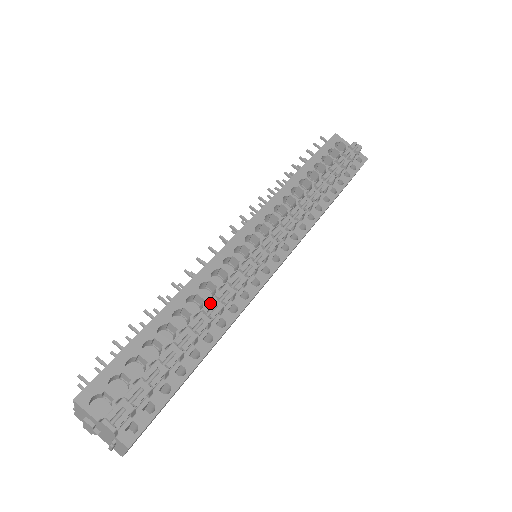
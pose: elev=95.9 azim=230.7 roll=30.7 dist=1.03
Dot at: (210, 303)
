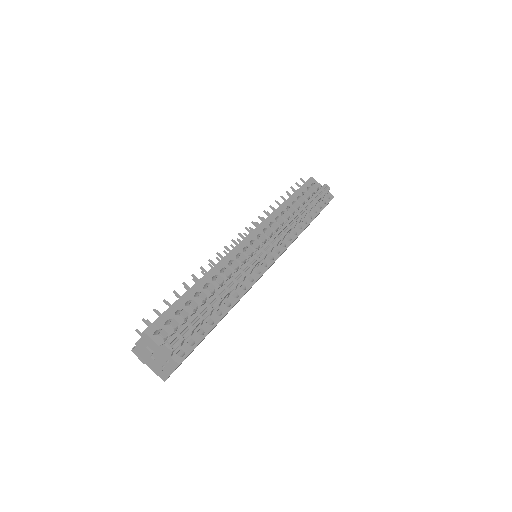
Dot at: (230, 280)
